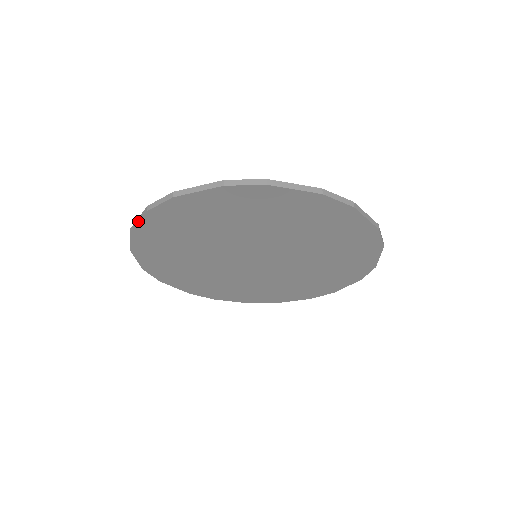
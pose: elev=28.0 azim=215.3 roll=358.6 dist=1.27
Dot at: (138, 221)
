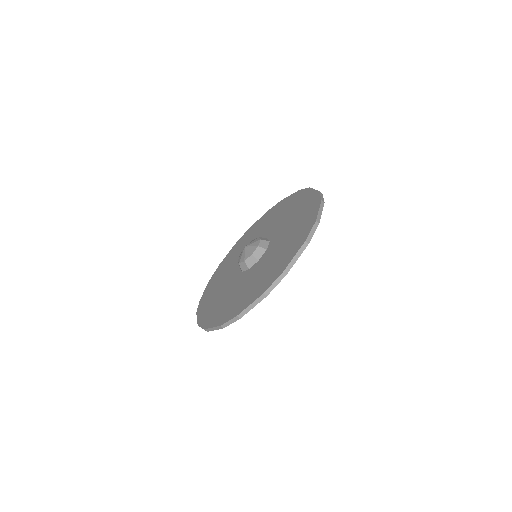
Dot at: (254, 306)
